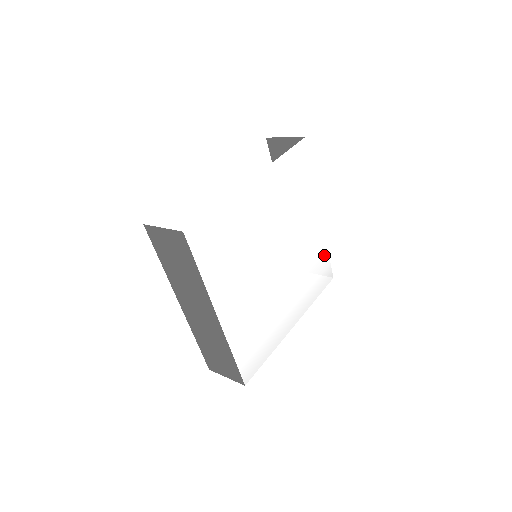
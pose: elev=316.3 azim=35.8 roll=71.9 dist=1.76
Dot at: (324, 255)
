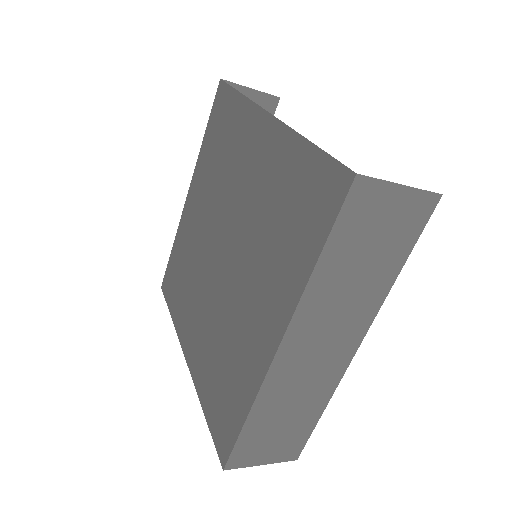
Dot at: occluded
